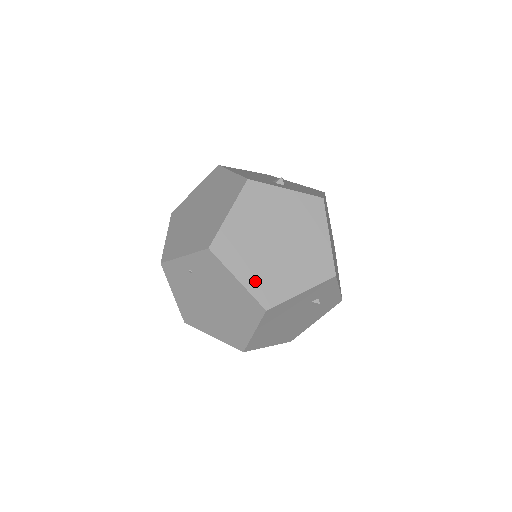
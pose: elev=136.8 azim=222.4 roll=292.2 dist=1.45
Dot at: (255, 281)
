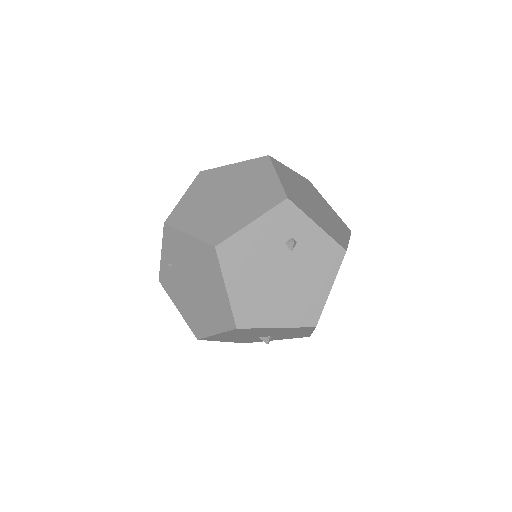
Dot at: (204, 230)
